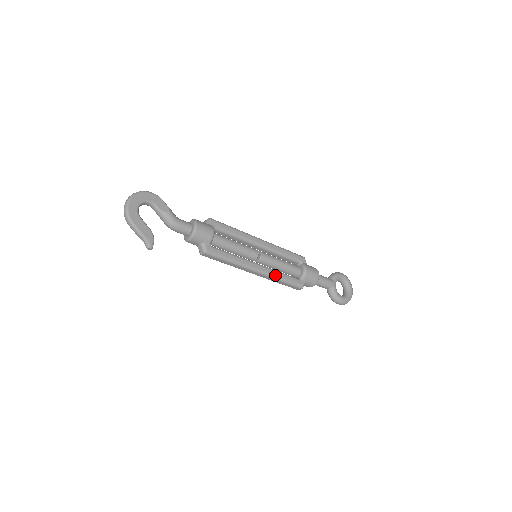
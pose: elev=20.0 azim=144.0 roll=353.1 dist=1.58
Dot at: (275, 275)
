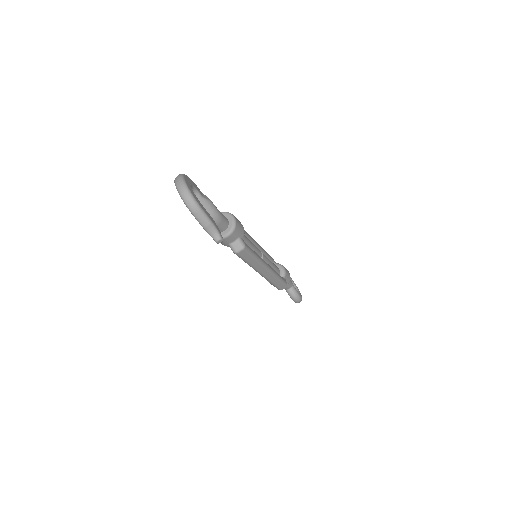
Dot at: (276, 273)
